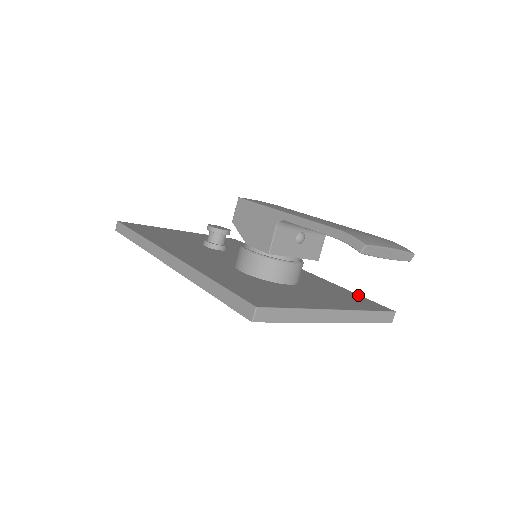
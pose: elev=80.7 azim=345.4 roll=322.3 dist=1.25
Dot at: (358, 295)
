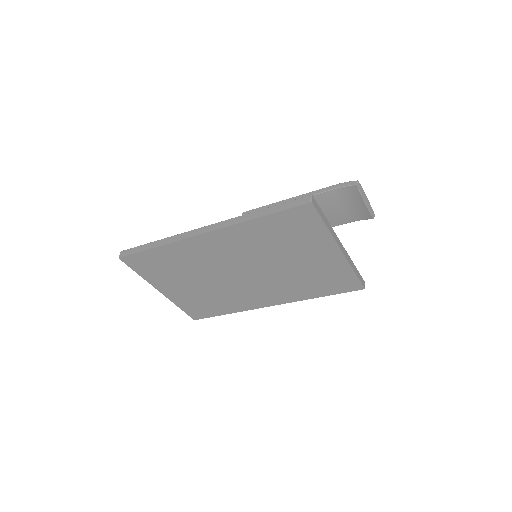
Dot at: occluded
